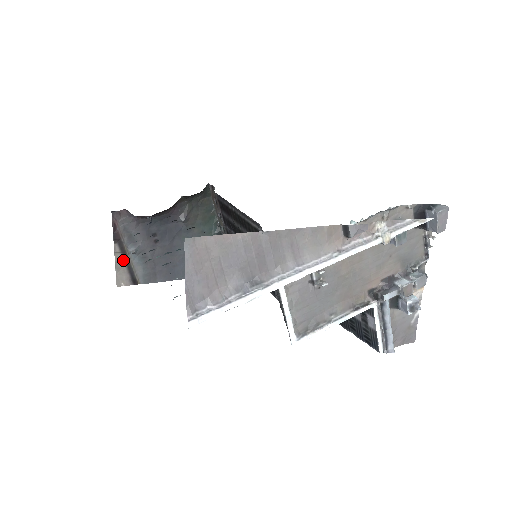
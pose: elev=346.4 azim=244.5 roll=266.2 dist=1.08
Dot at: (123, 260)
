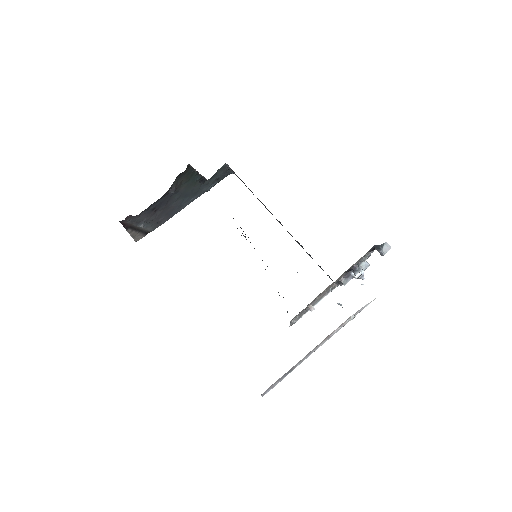
Dot at: (136, 232)
